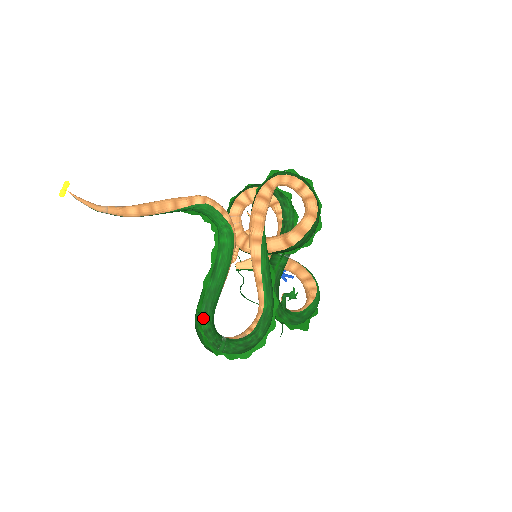
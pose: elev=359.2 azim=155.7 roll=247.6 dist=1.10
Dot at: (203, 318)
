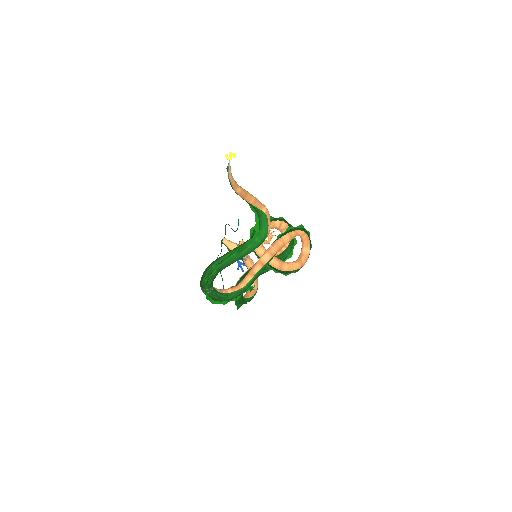
Dot at: (217, 269)
